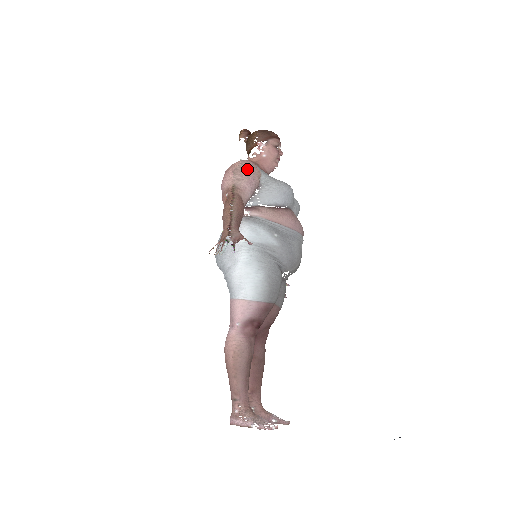
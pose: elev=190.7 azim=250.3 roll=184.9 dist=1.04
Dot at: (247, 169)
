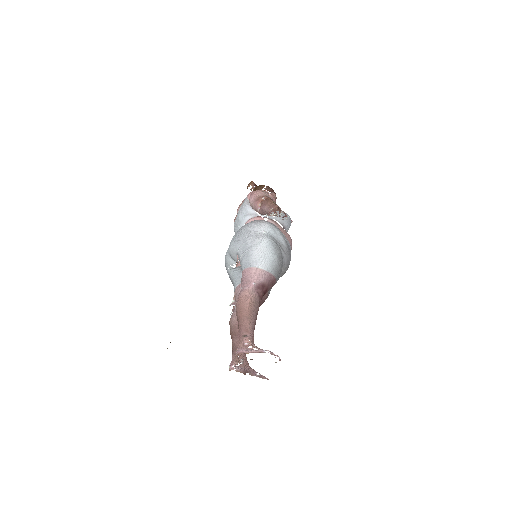
Dot at: occluded
